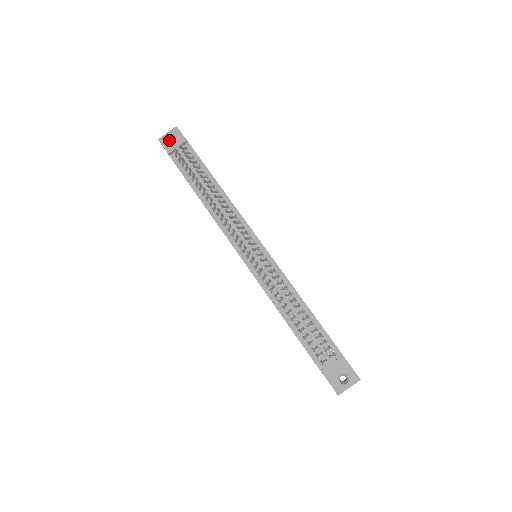
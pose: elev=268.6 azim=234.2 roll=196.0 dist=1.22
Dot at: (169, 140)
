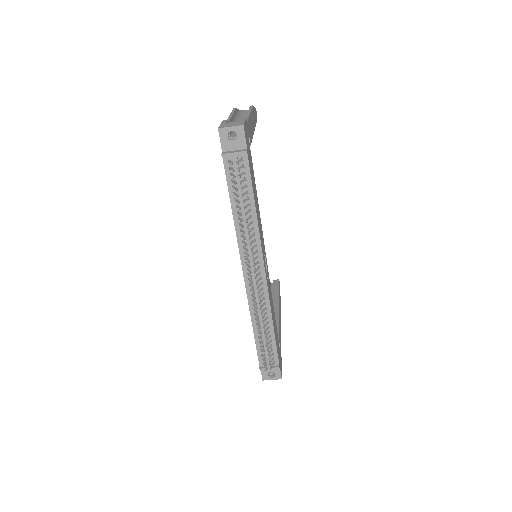
Dot at: (229, 132)
